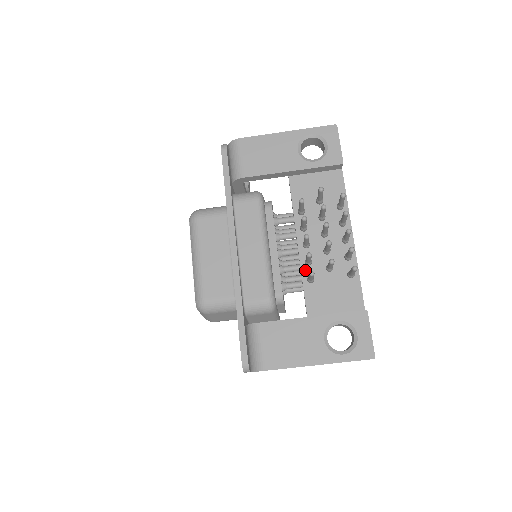
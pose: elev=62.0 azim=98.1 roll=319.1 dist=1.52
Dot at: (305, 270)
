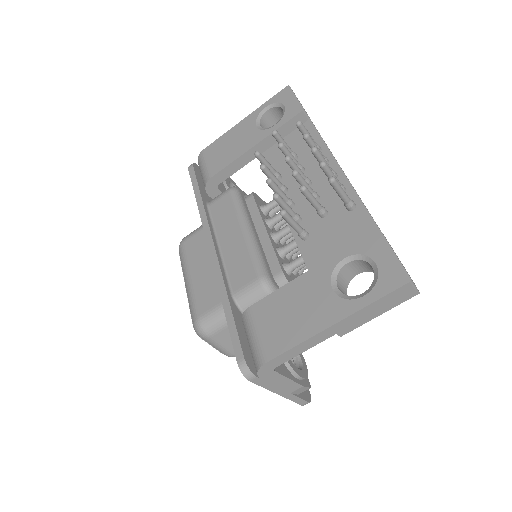
Dot at: occluded
